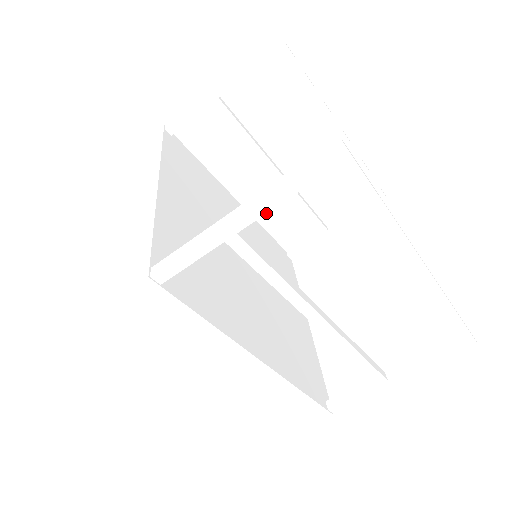
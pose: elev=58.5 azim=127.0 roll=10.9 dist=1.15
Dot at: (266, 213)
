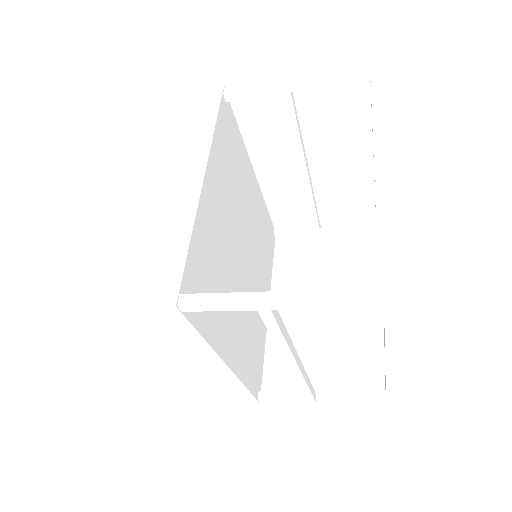
Dot at: (305, 309)
